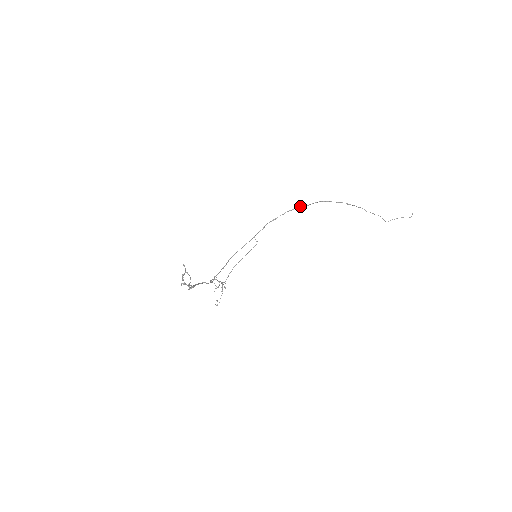
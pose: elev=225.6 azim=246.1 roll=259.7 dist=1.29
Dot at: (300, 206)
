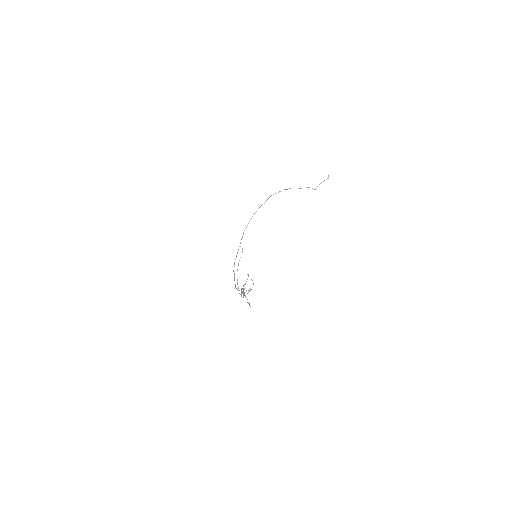
Dot at: (260, 206)
